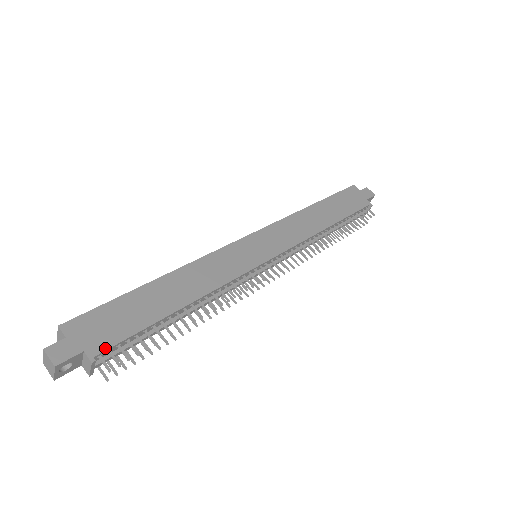
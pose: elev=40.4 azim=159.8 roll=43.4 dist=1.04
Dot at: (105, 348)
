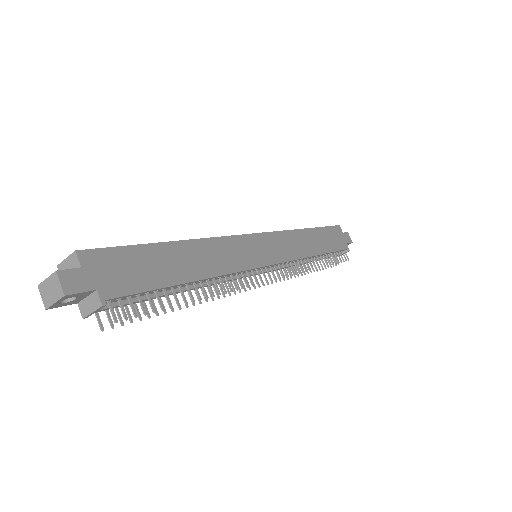
Dot at: (118, 295)
